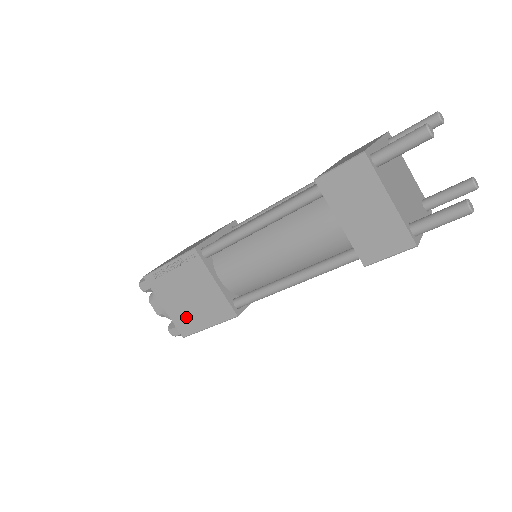
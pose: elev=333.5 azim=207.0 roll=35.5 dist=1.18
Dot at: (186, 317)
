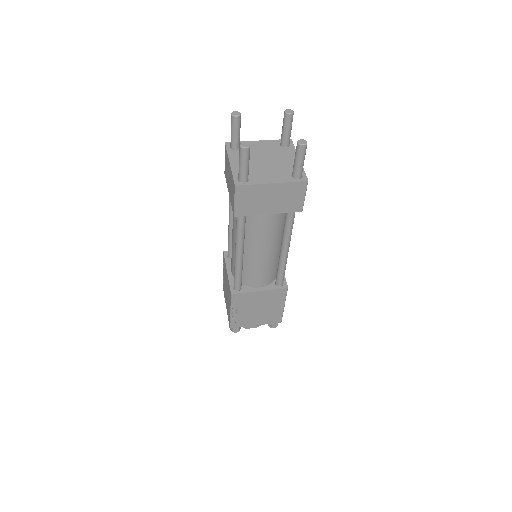
Dot at: (270, 316)
